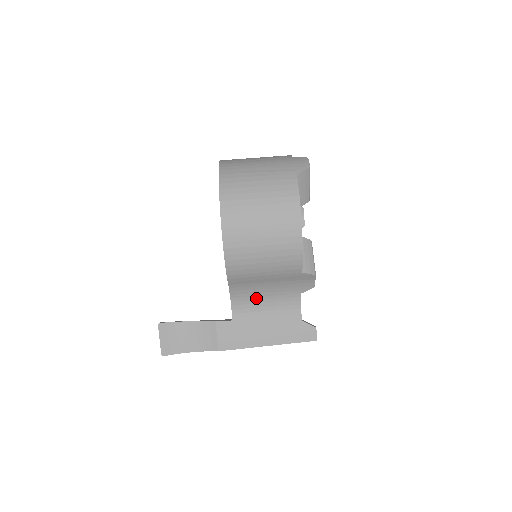
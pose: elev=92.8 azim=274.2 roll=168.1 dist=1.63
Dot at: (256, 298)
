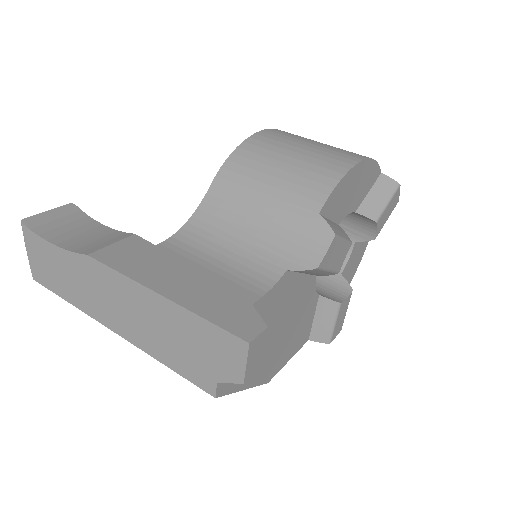
Dot at: (218, 241)
